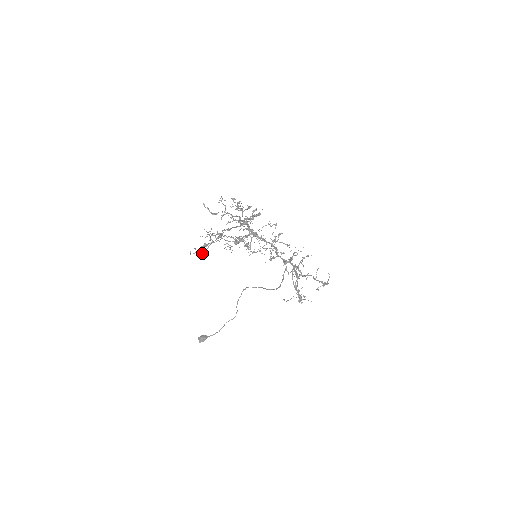
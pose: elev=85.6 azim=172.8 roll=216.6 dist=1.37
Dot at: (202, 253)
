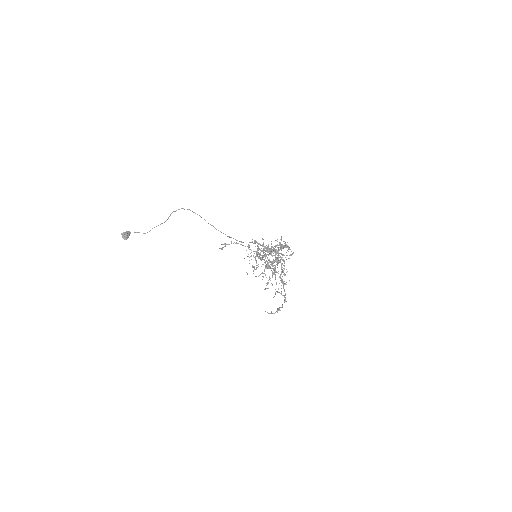
Dot at: occluded
